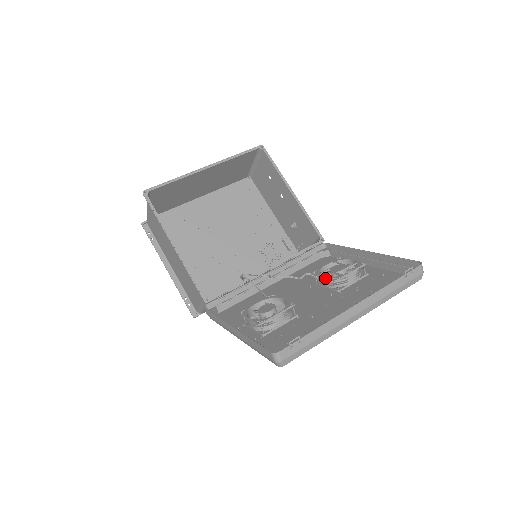
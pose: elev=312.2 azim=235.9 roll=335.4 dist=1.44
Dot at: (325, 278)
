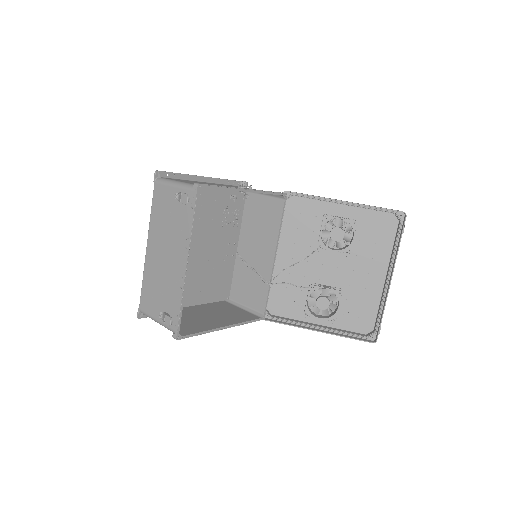
Dot at: occluded
